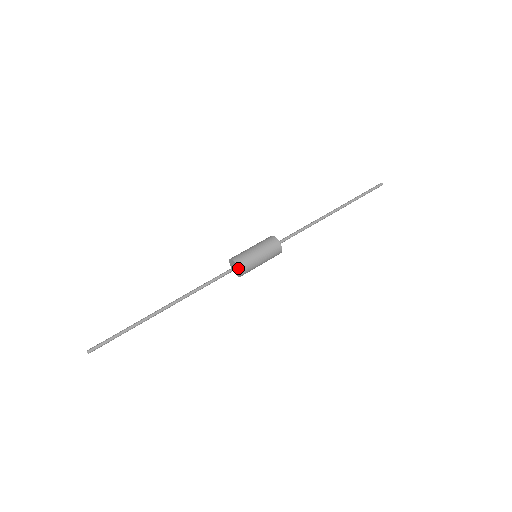
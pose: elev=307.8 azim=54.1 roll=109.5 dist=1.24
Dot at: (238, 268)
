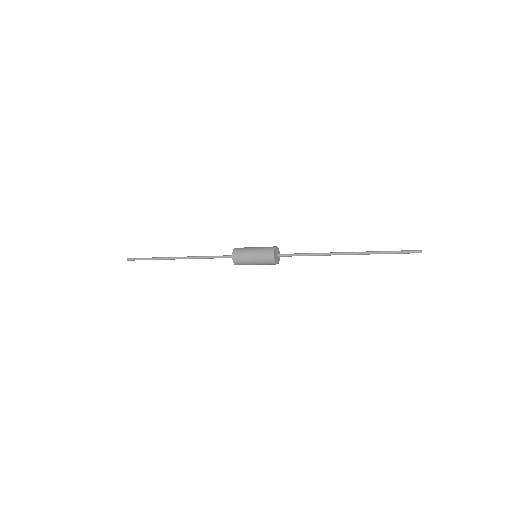
Dot at: (235, 249)
